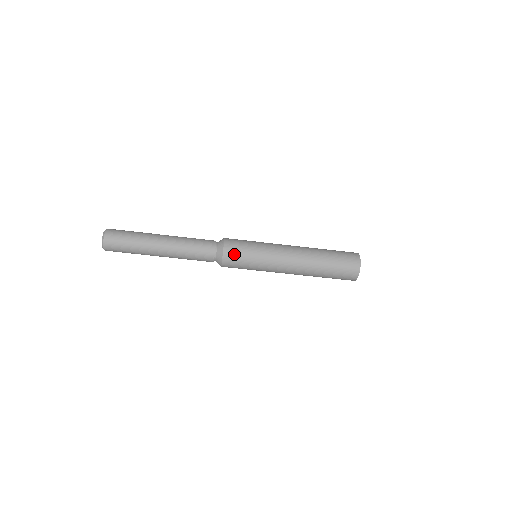
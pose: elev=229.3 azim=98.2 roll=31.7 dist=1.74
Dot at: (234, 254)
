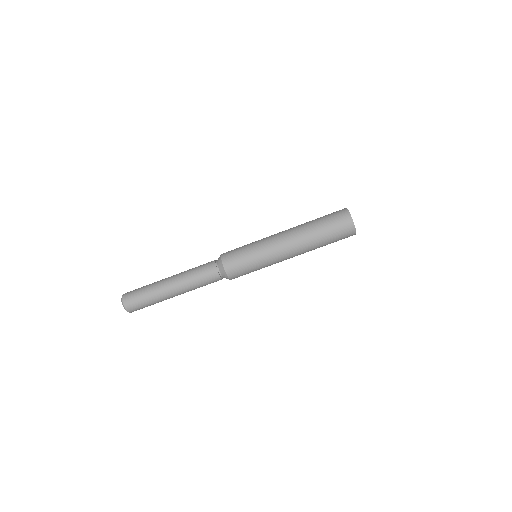
Dot at: (231, 254)
